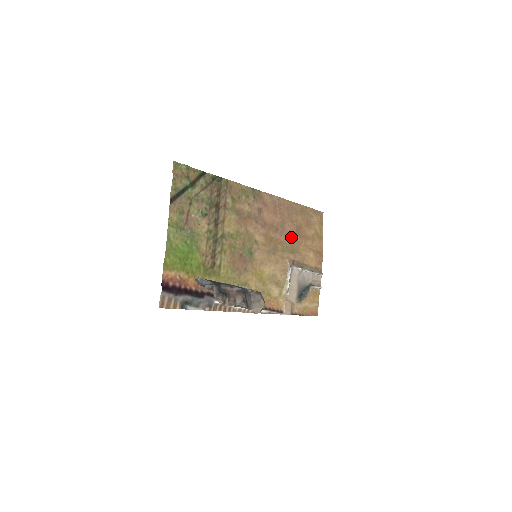
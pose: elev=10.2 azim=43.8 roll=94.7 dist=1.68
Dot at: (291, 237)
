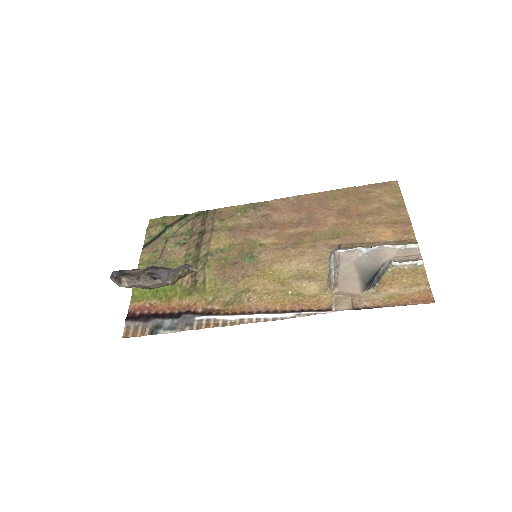
Dot at: (329, 223)
